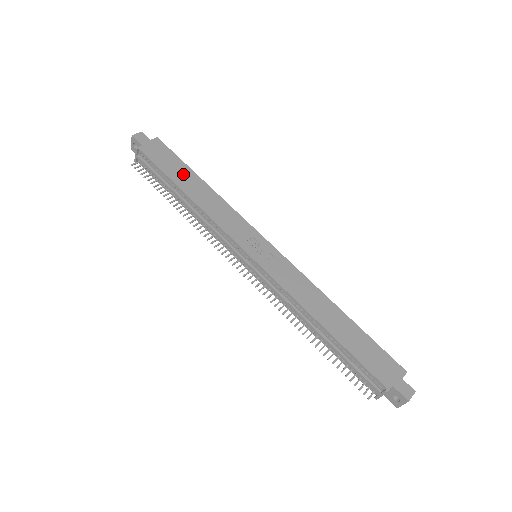
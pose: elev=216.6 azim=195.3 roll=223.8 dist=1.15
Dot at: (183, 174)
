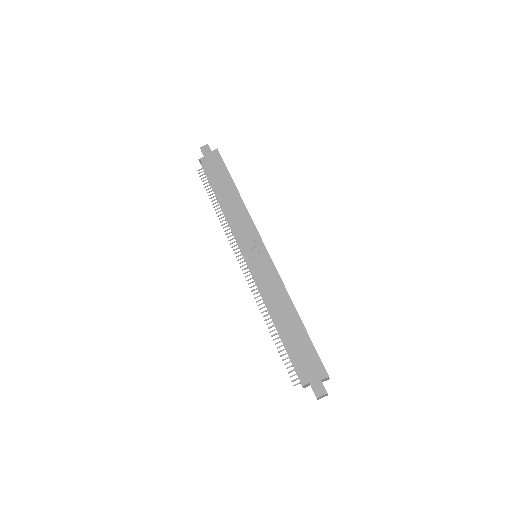
Dot at: (224, 182)
